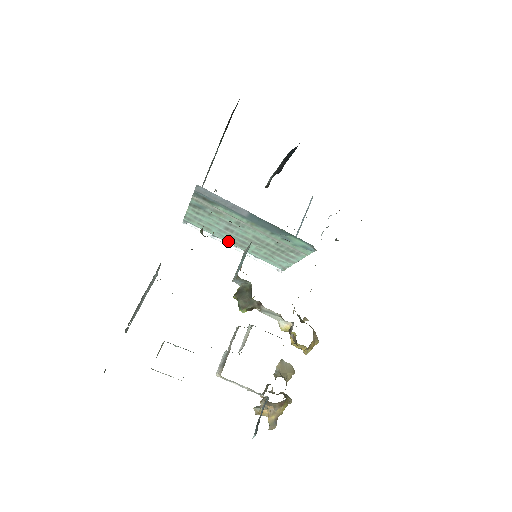
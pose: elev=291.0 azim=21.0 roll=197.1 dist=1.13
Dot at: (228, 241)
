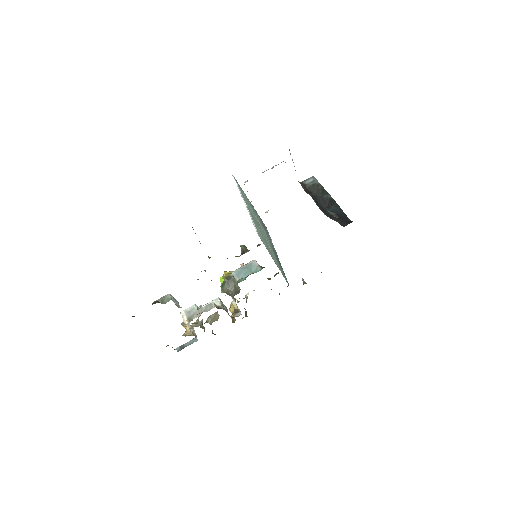
Dot at: (248, 209)
